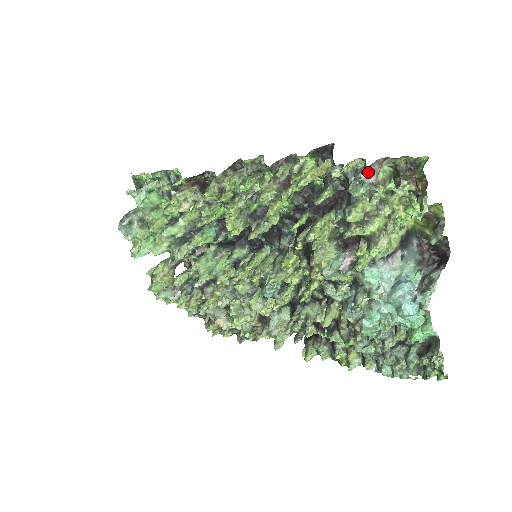
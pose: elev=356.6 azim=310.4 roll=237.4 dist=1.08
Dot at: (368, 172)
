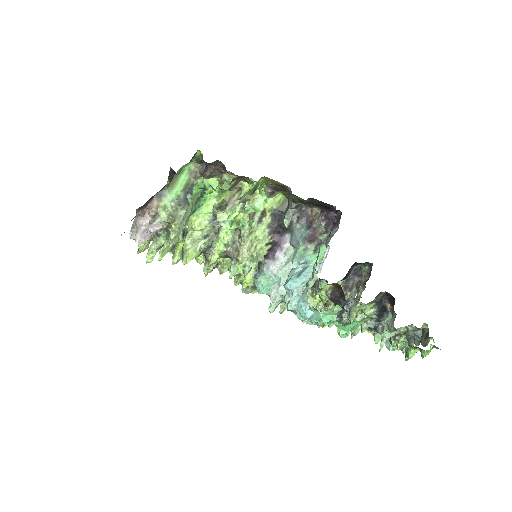
Dot at: (134, 235)
